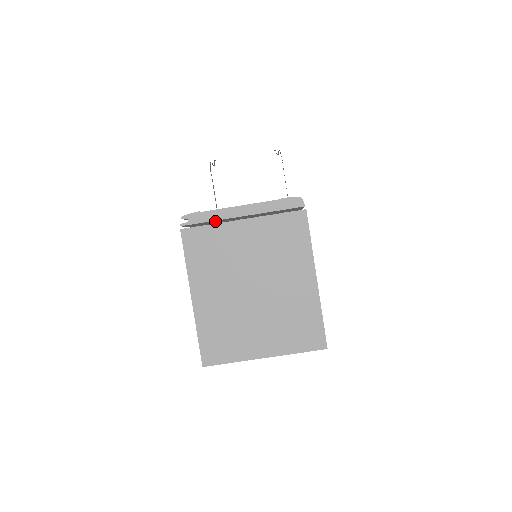
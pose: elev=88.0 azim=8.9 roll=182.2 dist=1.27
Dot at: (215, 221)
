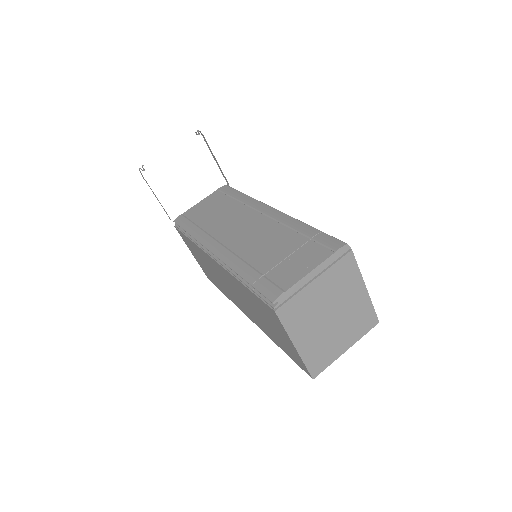
Dot at: occluded
